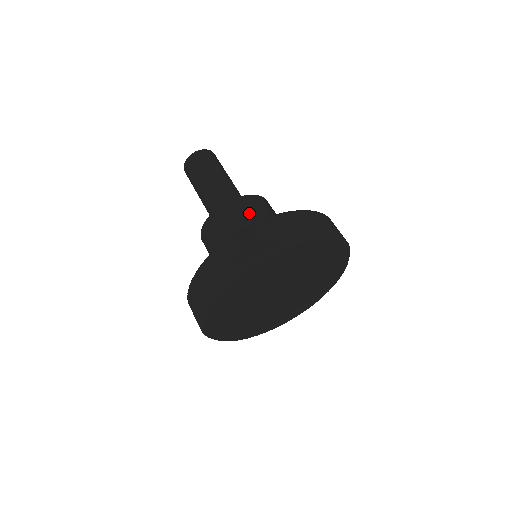
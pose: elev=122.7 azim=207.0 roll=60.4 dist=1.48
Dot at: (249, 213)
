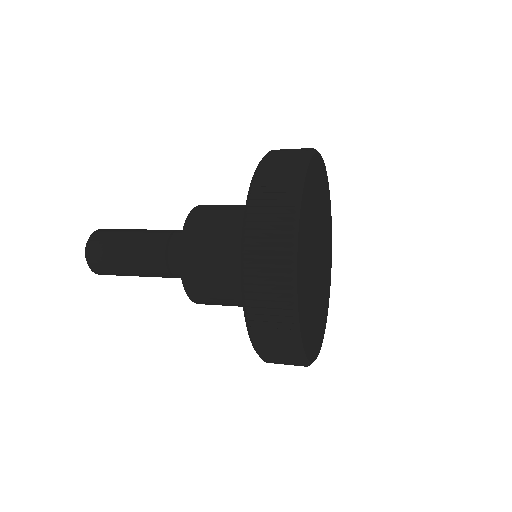
Dot at: (222, 207)
